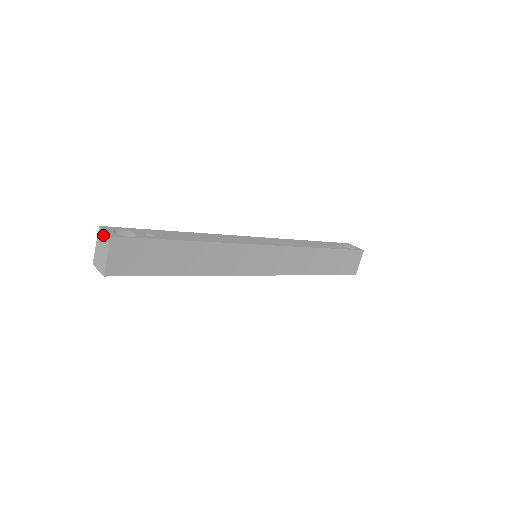
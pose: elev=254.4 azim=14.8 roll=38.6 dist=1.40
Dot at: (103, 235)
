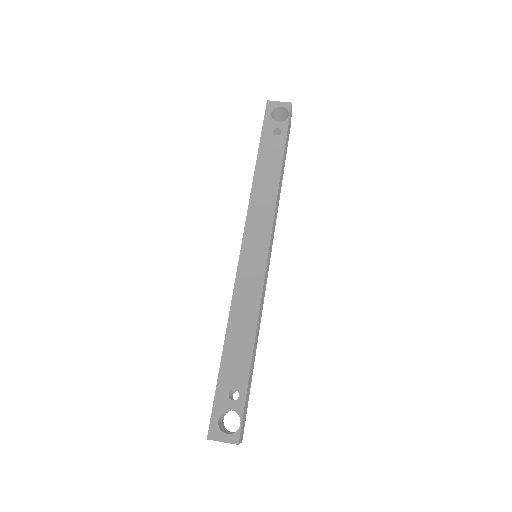
Dot at: occluded
